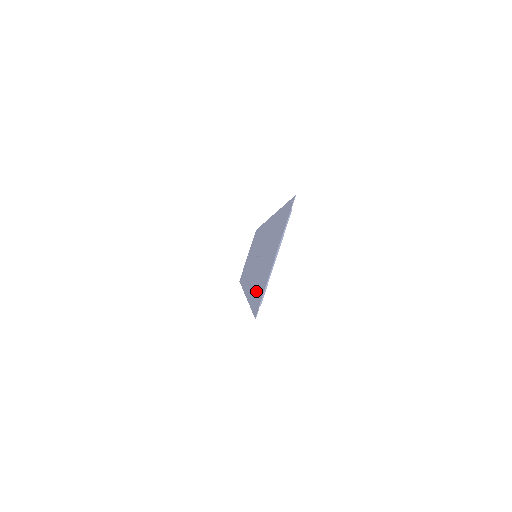
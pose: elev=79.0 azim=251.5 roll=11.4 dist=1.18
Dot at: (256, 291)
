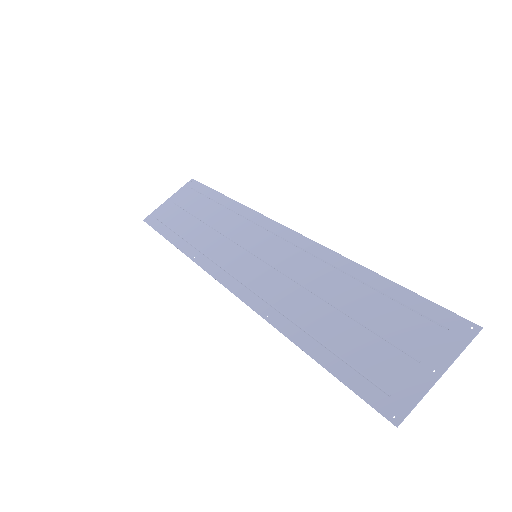
Dot at: (348, 361)
